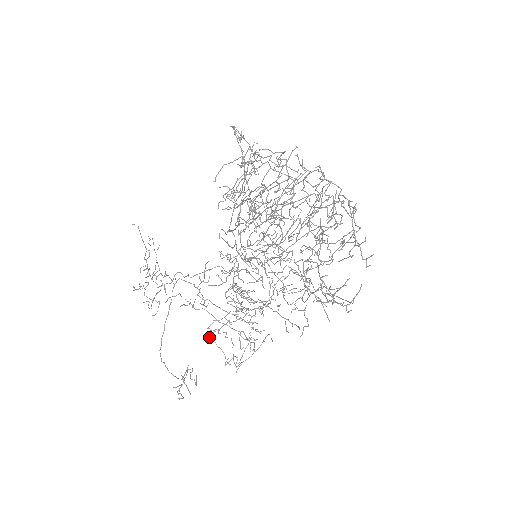
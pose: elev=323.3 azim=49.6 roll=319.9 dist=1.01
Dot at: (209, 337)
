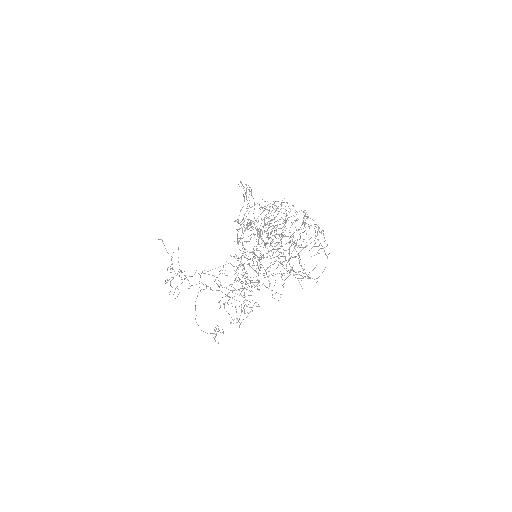
Dot at: occluded
